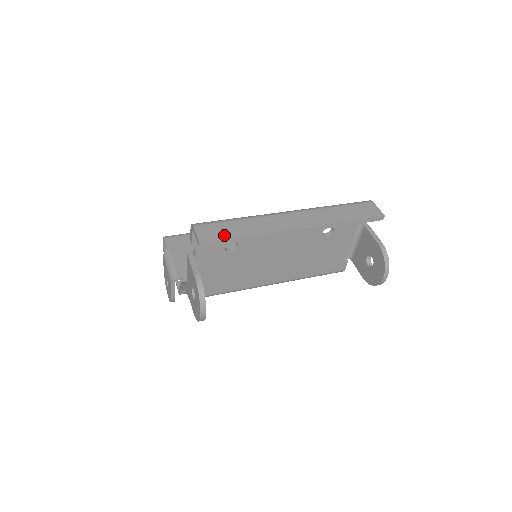
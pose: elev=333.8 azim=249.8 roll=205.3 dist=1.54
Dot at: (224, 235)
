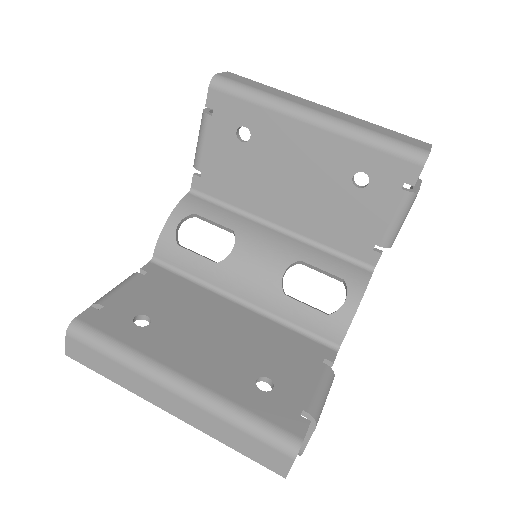
Dot at: (90, 364)
